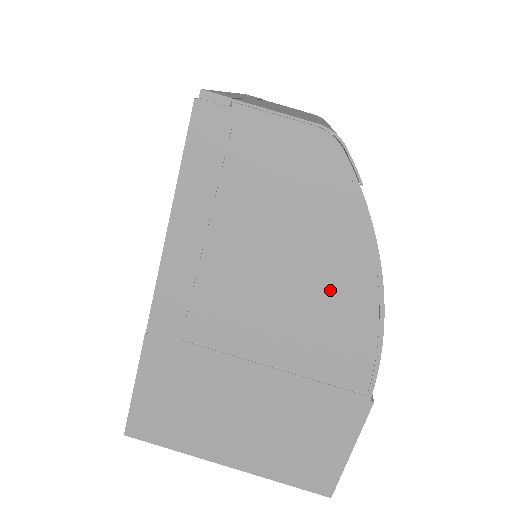
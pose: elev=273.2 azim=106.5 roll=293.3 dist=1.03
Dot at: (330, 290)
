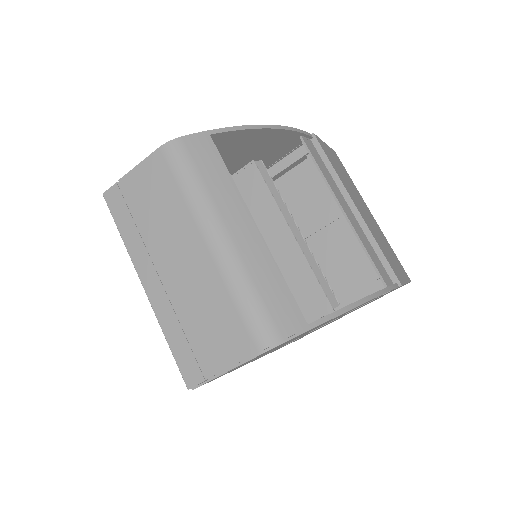
Dot at: occluded
